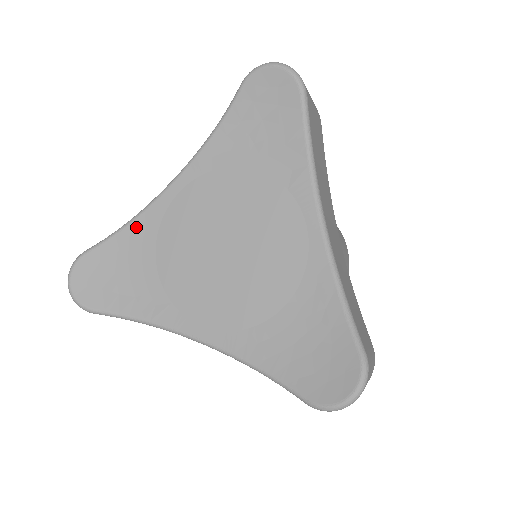
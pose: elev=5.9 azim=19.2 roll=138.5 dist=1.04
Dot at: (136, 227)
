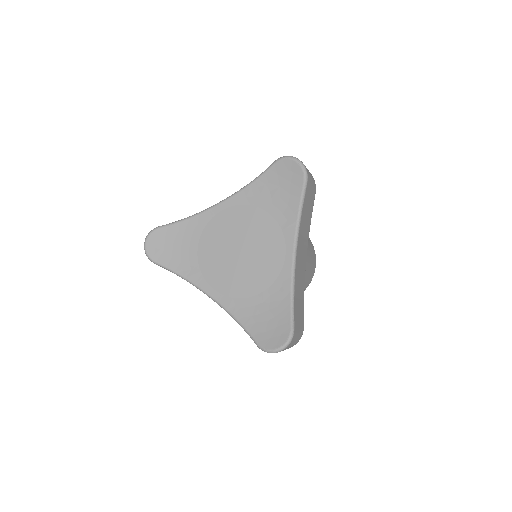
Dot at: (192, 222)
